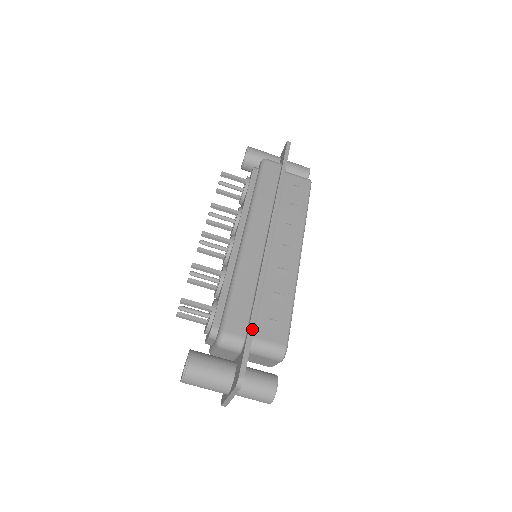
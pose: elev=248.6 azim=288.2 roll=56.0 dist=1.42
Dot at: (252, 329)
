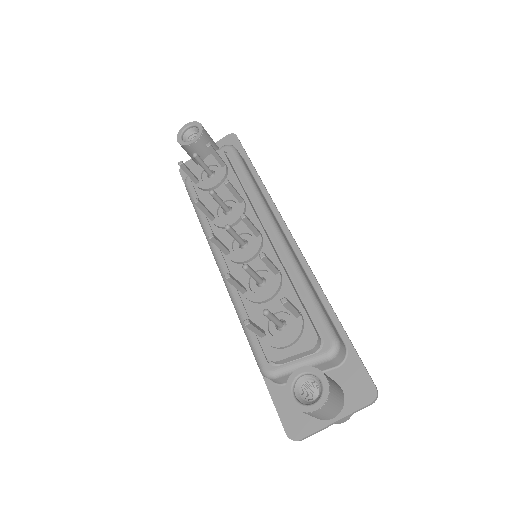
Dot at: occluded
